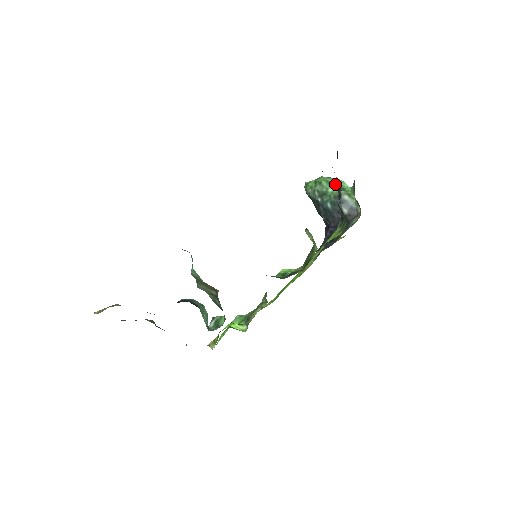
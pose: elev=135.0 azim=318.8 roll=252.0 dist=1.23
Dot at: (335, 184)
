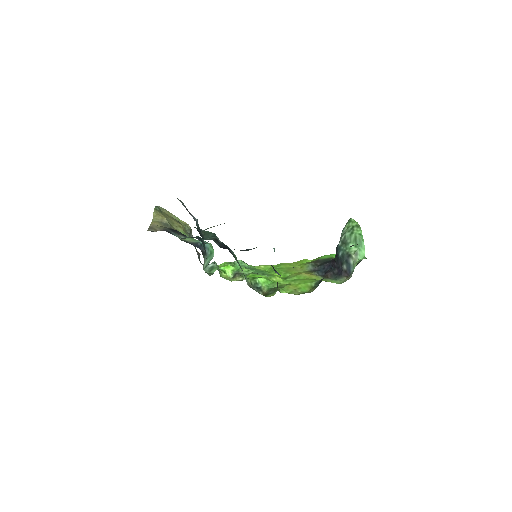
Dot at: (357, 245)
